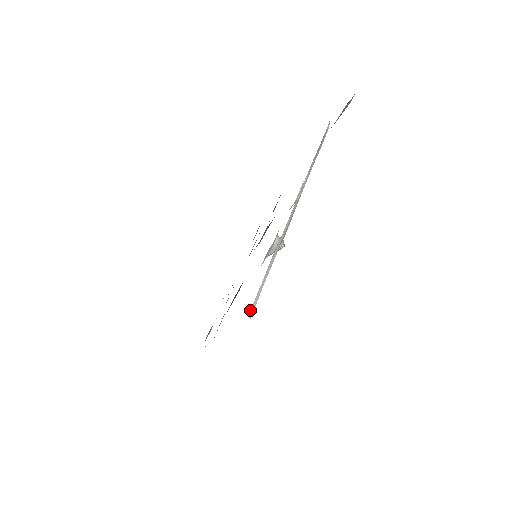
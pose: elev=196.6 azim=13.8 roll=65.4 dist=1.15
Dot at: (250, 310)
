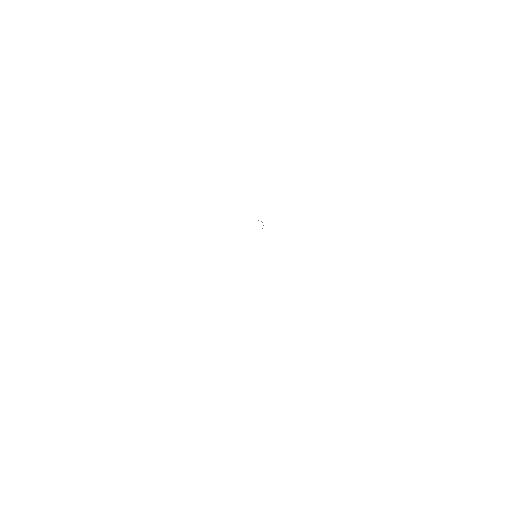
Dot at: occluded
